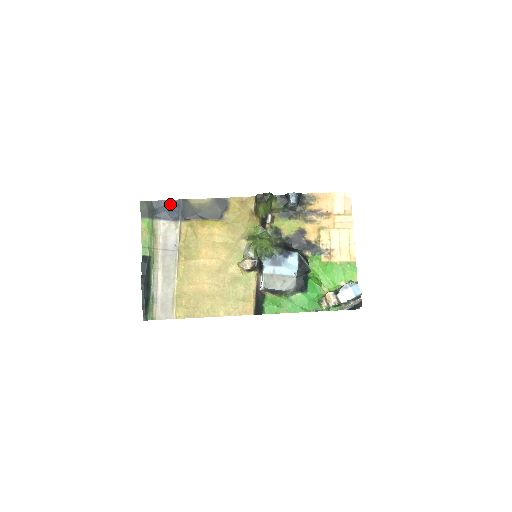
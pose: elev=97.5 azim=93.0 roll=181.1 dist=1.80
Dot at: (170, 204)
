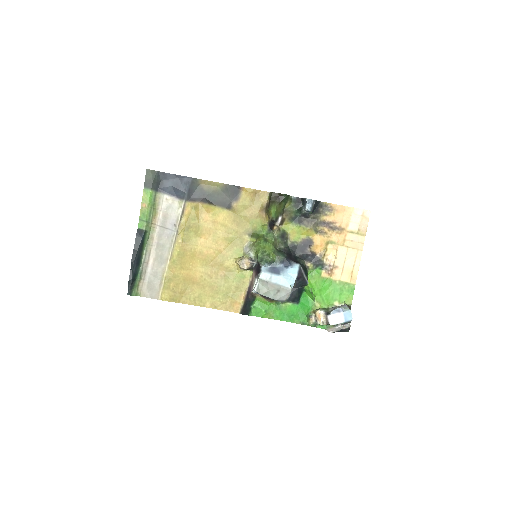
Dot at: (178, 179)
